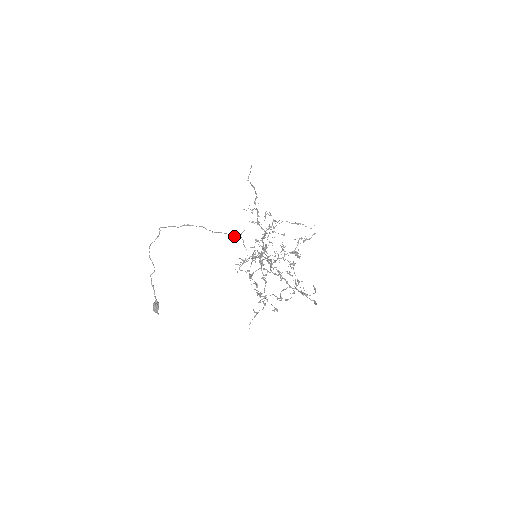
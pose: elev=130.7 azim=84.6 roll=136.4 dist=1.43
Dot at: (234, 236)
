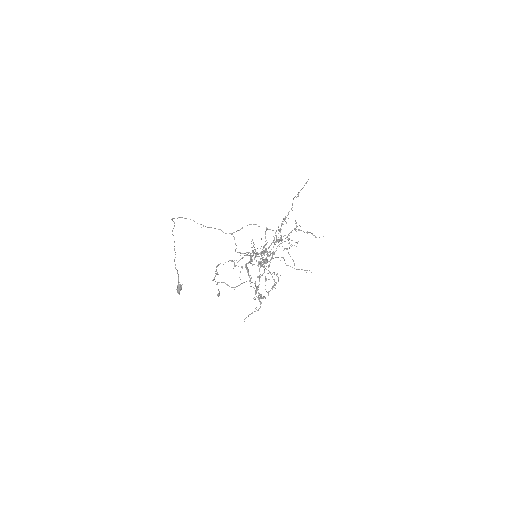
Dot at: (226, 233)
